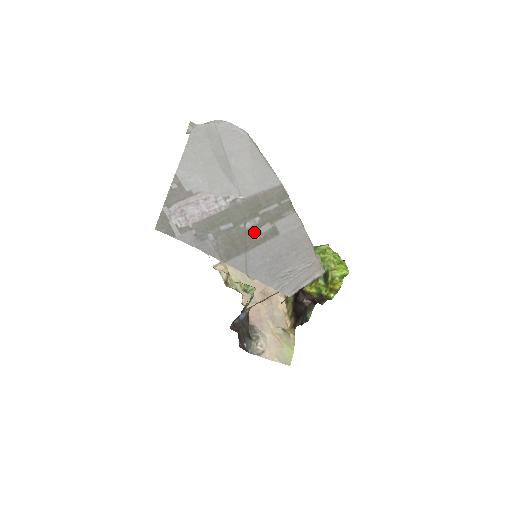
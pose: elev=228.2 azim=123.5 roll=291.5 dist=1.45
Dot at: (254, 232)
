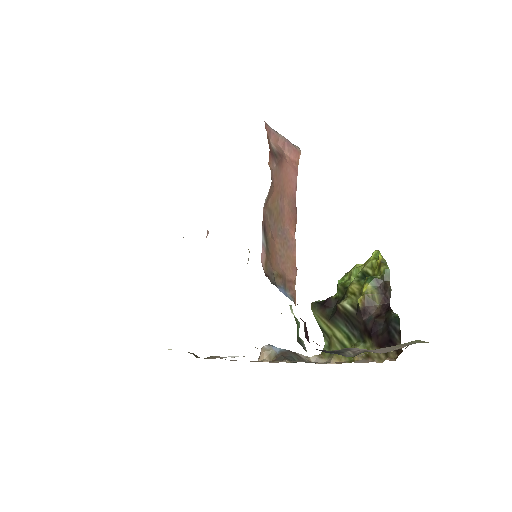
Dot at: occluded
